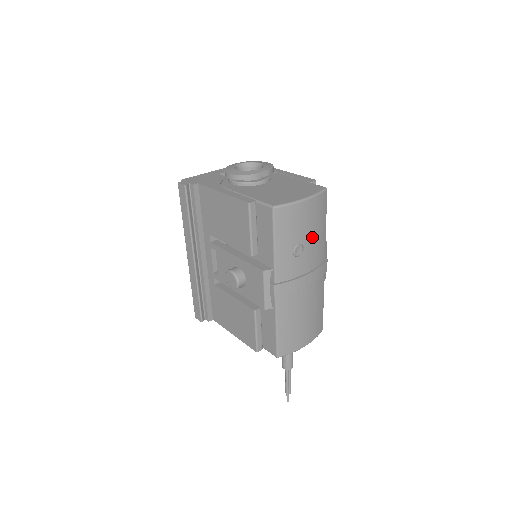
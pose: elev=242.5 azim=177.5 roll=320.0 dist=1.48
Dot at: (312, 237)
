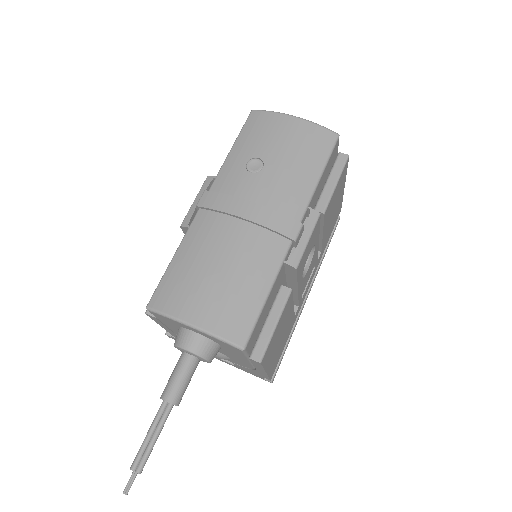
Dot at: (284, 164)
